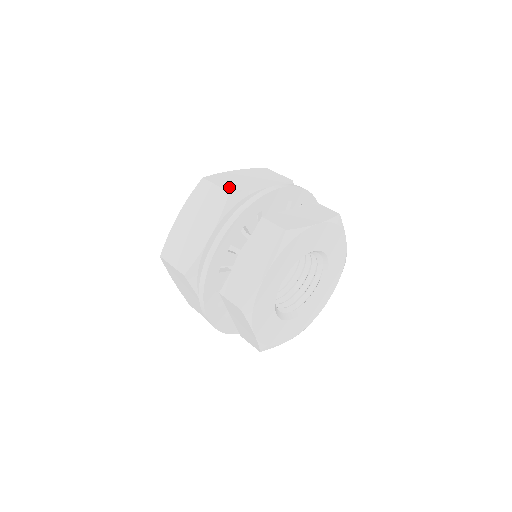
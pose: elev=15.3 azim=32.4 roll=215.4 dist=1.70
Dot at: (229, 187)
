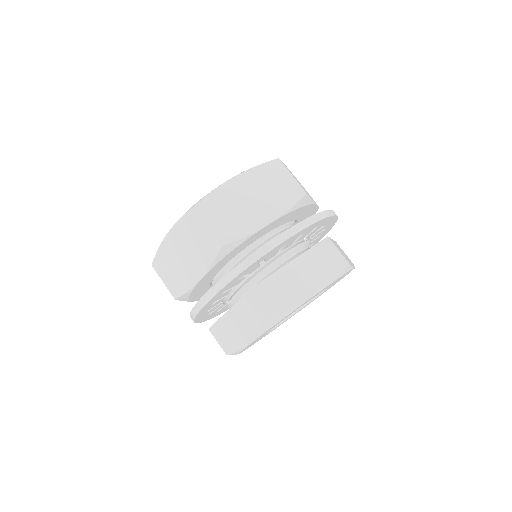
Dot at: (301, 186)
